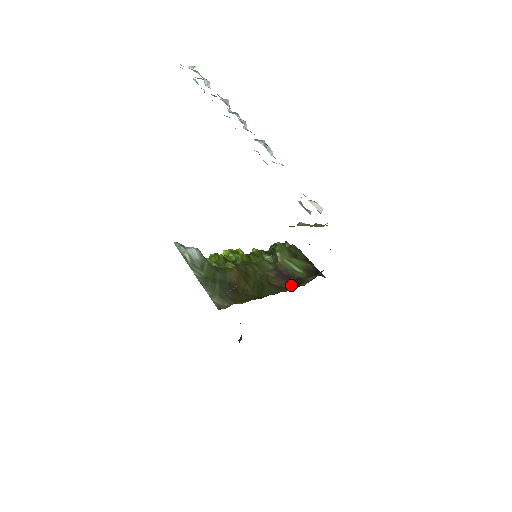
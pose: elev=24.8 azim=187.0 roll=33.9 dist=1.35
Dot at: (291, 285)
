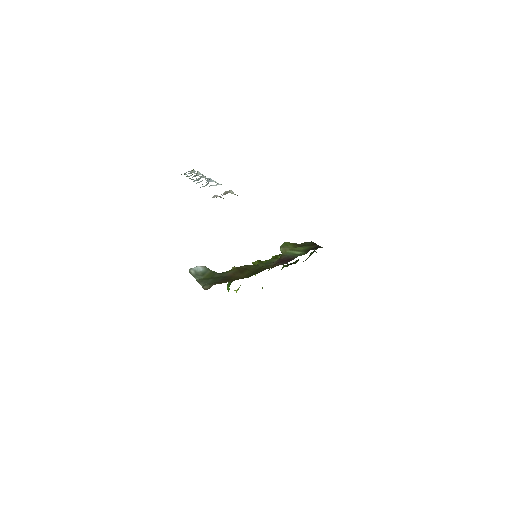
Dot at: (286, 263)
